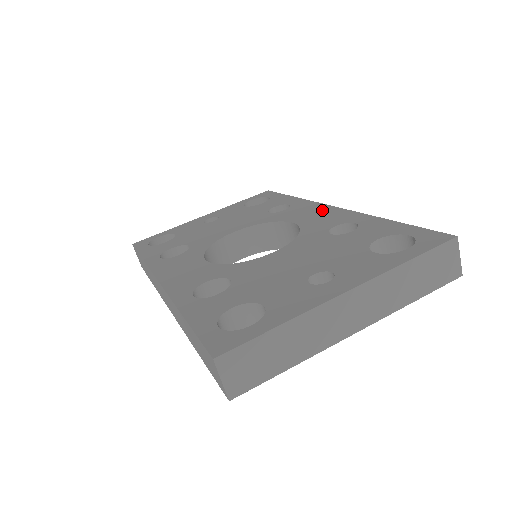
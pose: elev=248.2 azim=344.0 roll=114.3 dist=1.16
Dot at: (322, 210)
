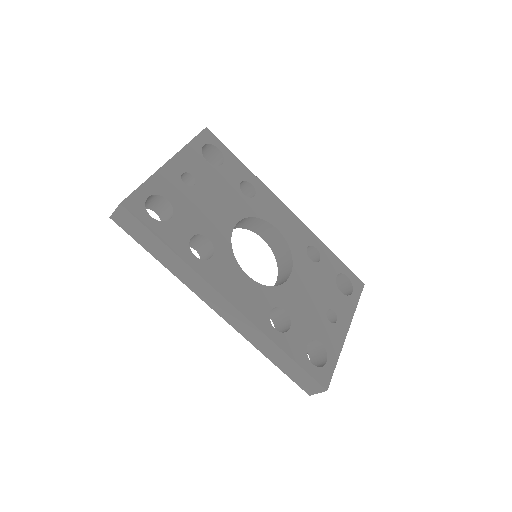
Dot at: (286, 214)
